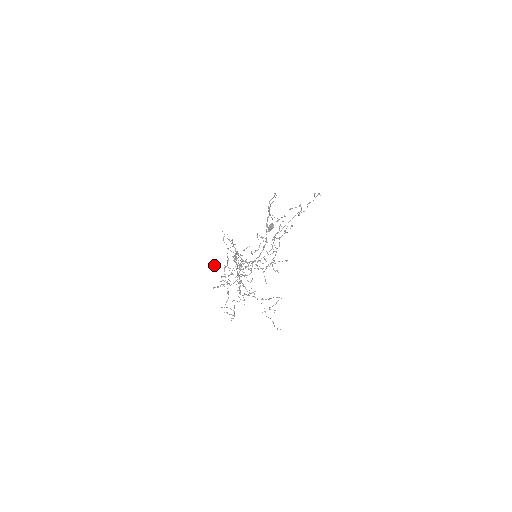
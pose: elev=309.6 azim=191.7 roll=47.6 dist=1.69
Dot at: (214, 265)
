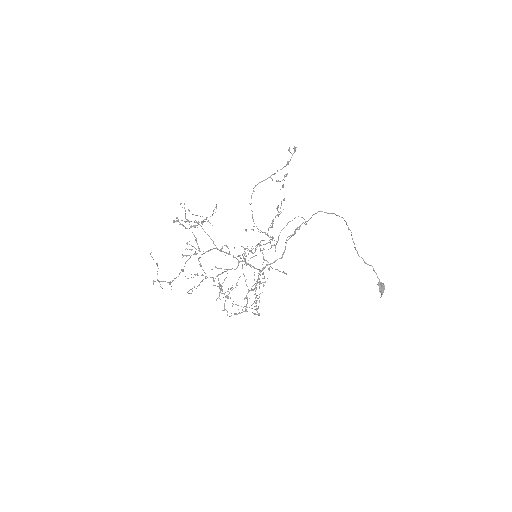
Dot at: (187, 249)
